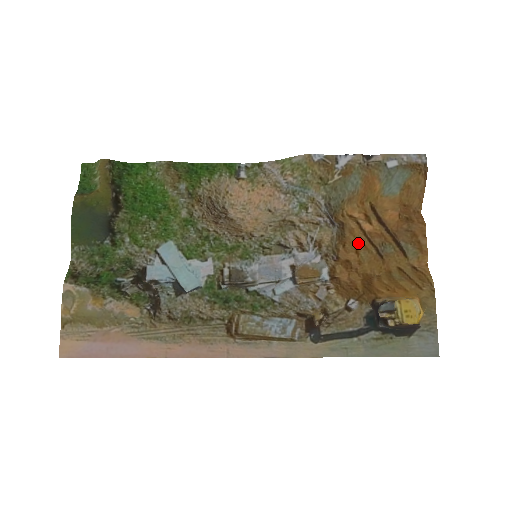
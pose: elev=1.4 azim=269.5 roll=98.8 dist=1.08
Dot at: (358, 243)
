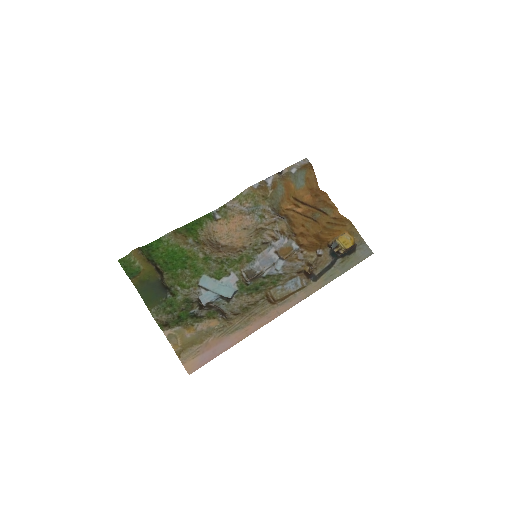
Dot at: (301, 221)
